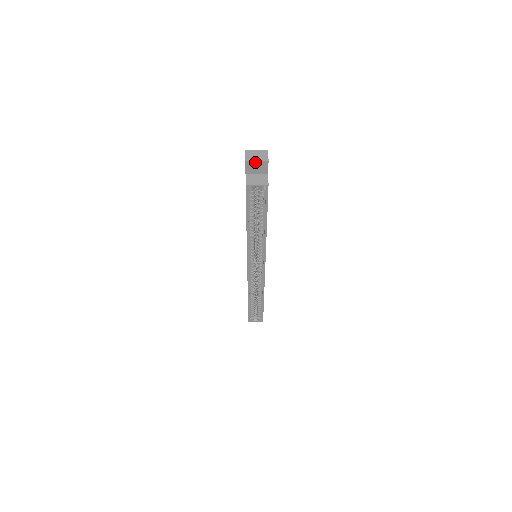
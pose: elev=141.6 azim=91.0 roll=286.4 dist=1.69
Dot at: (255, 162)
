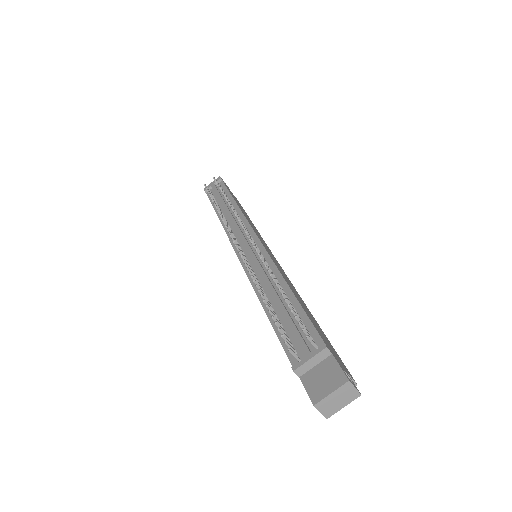
Dot at: (340, 406)
